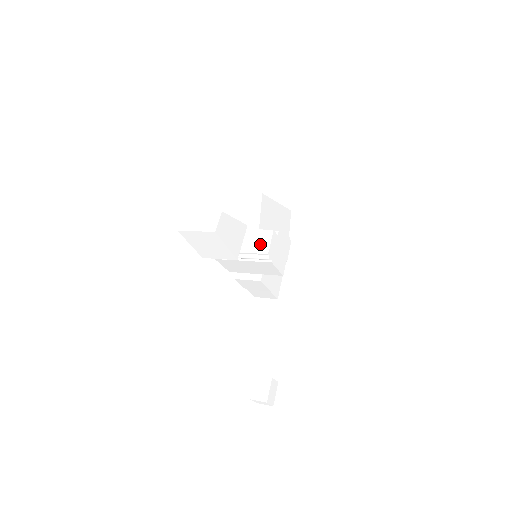
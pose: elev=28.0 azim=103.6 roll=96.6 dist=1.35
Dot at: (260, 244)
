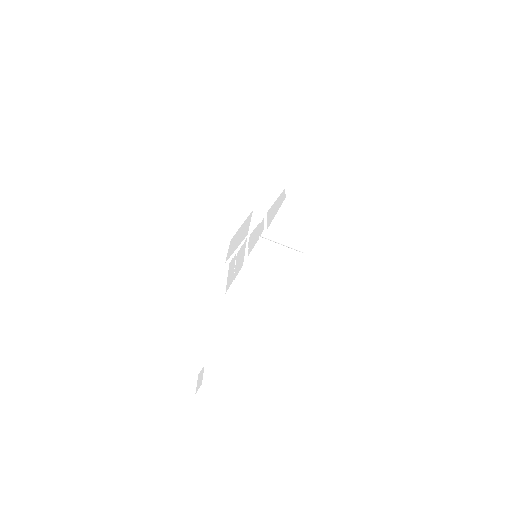
Dot at: (301, 239)
